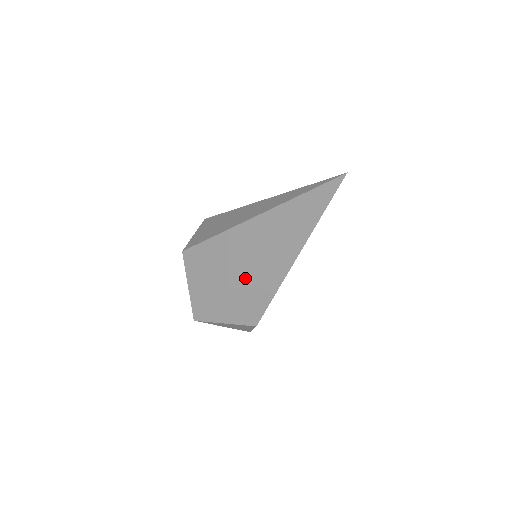
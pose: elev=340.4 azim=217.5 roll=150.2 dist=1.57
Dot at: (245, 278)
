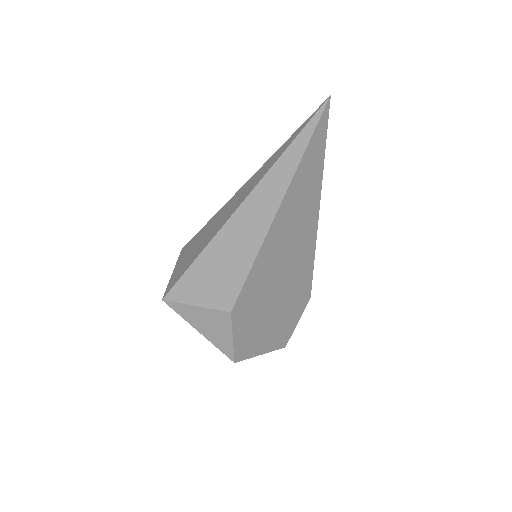
Dot at: (224, 233)
